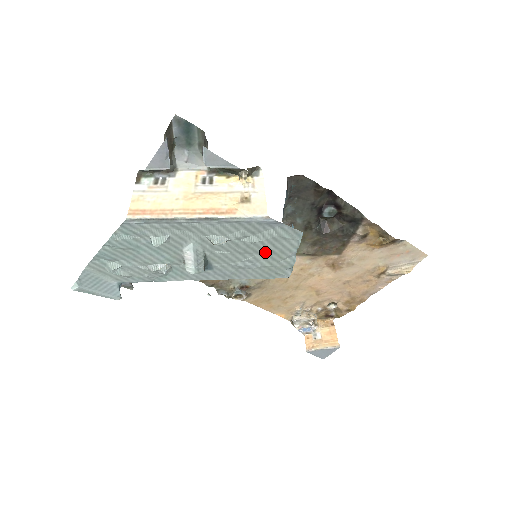
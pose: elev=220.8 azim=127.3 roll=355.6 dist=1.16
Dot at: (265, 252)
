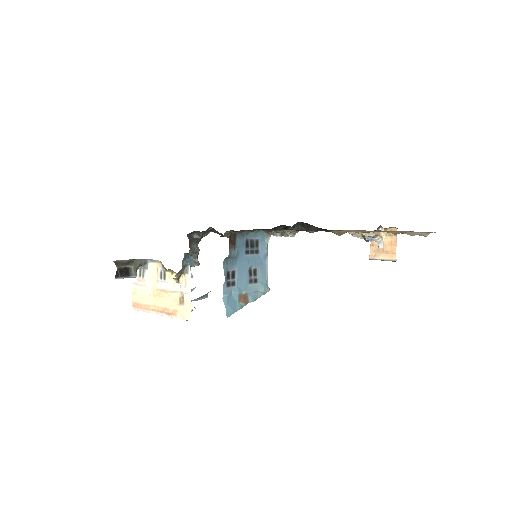
Dot at: occluded
